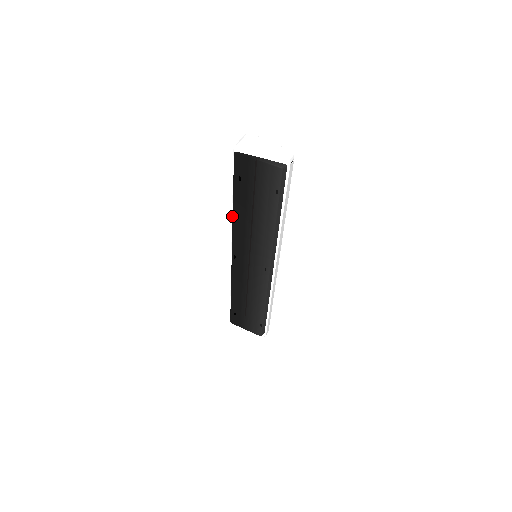
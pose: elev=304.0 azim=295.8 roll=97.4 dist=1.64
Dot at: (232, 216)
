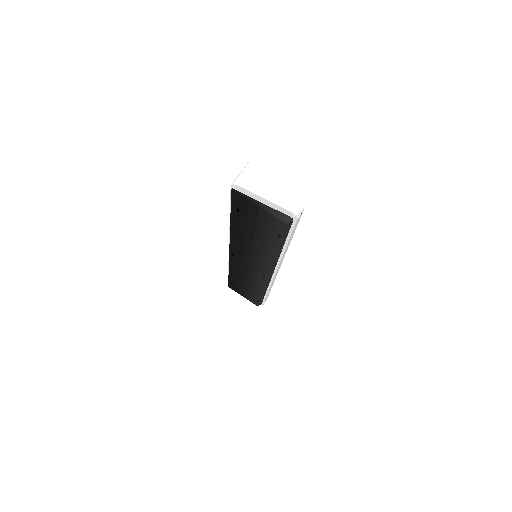
Dot at: (229, 229)
